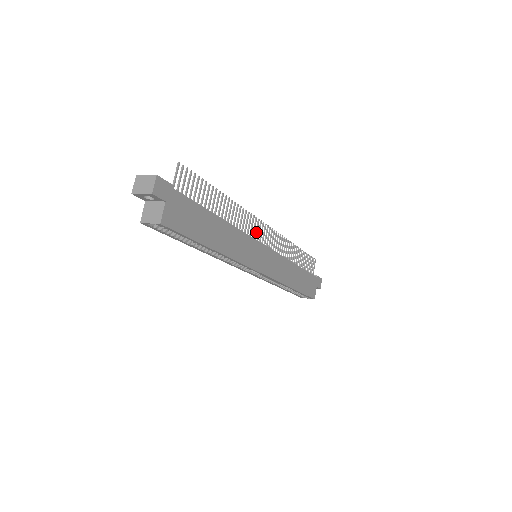
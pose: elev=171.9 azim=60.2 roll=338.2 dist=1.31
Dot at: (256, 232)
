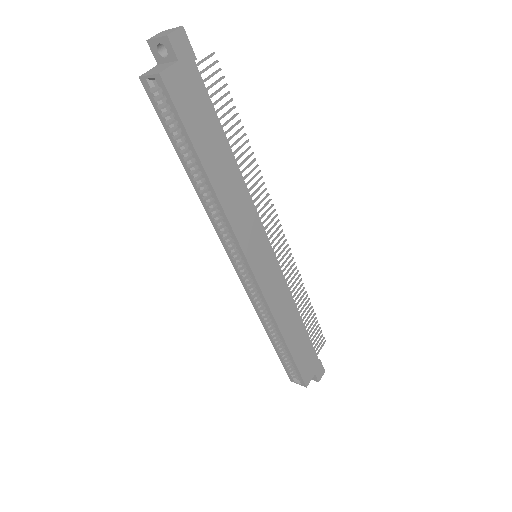
Dot at: (268, 224)
